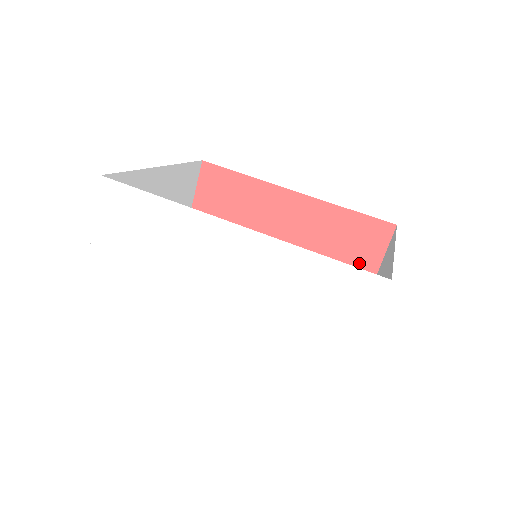
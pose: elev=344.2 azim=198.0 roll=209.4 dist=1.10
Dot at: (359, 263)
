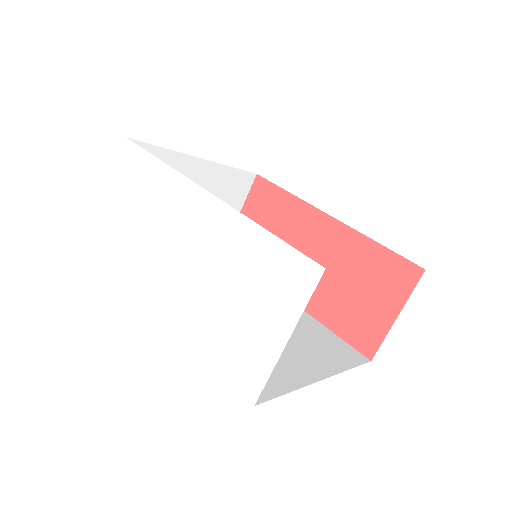
Dot at: (378, 305)
